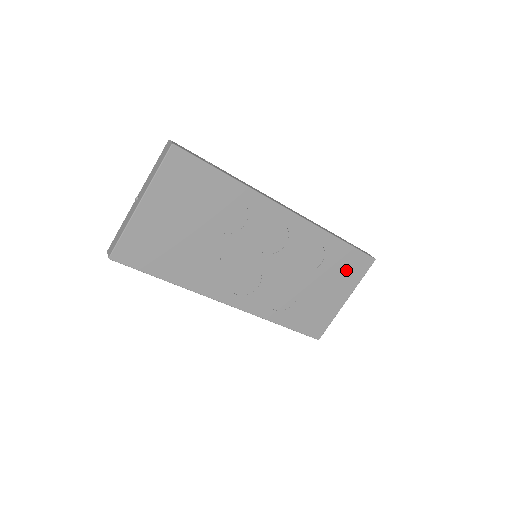
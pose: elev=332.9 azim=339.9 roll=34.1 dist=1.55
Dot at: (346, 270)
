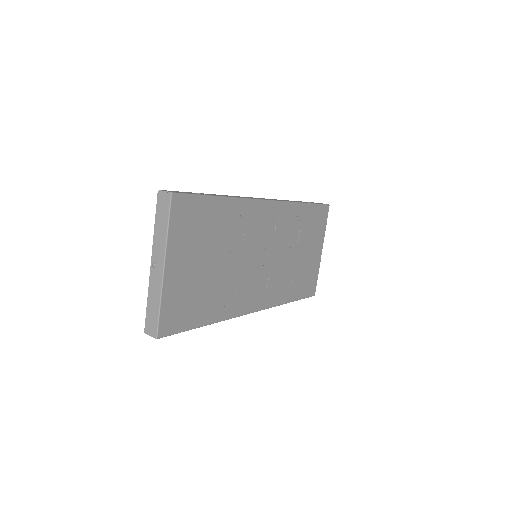
Dot at: (316, 226)
